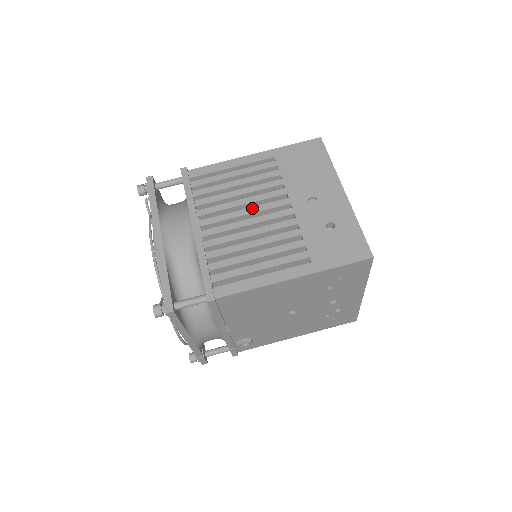
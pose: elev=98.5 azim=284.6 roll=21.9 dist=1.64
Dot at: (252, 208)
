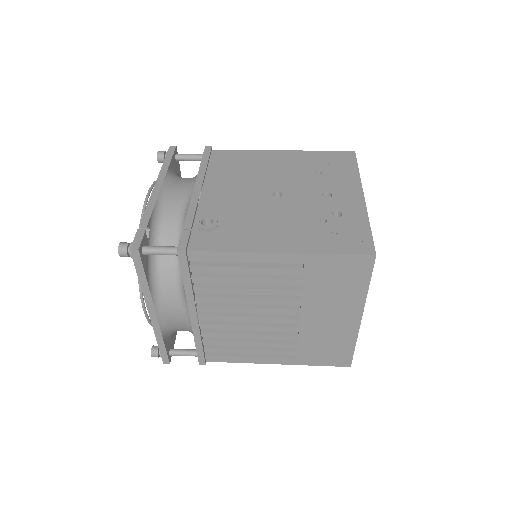
Dot at: occluded
